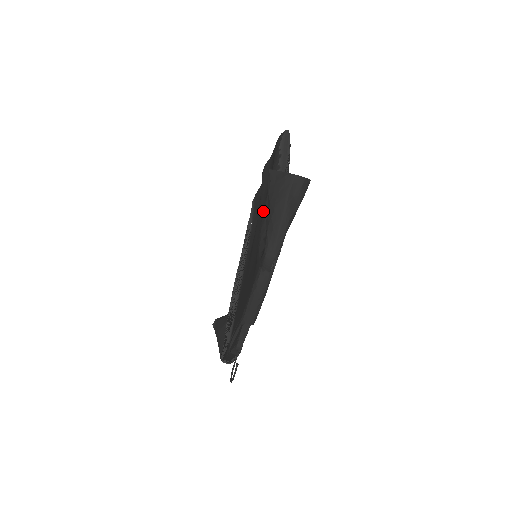
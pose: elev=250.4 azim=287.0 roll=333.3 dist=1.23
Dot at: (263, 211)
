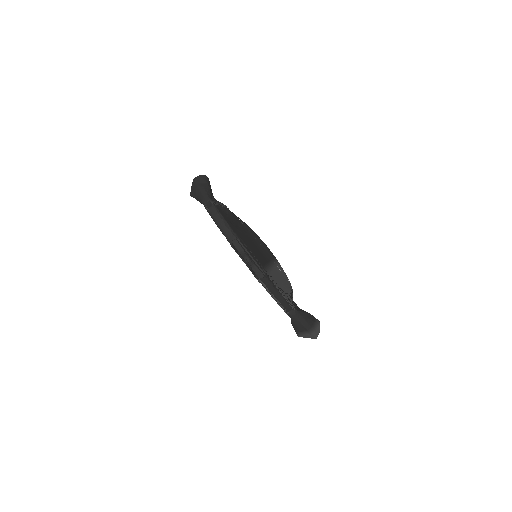
Dot at: occluded
